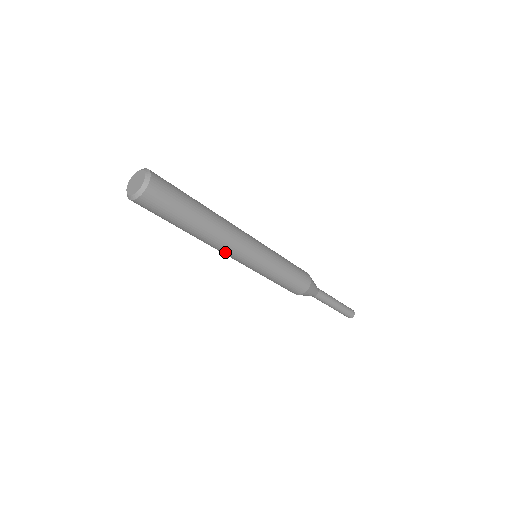
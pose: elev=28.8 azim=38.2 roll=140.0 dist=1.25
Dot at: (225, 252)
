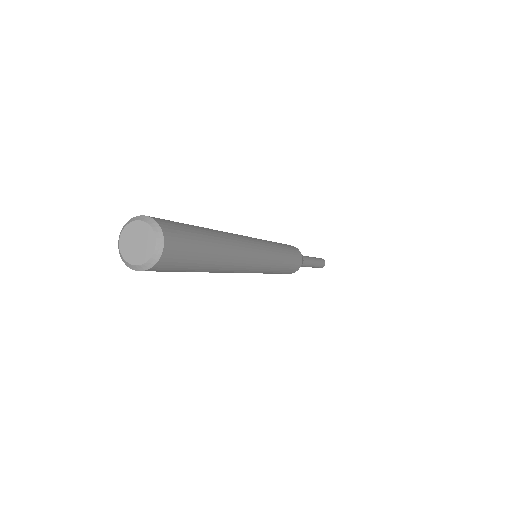
Dot at: occluded
